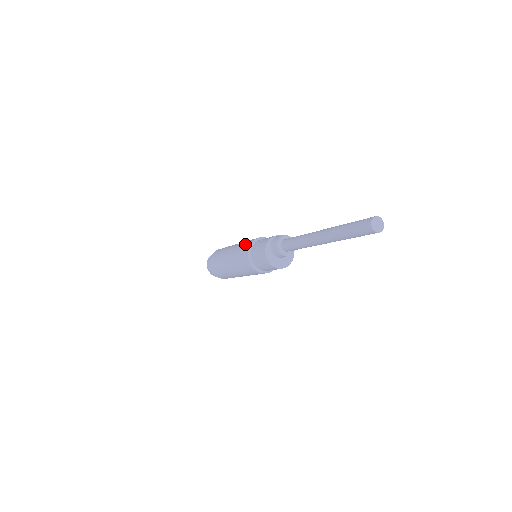
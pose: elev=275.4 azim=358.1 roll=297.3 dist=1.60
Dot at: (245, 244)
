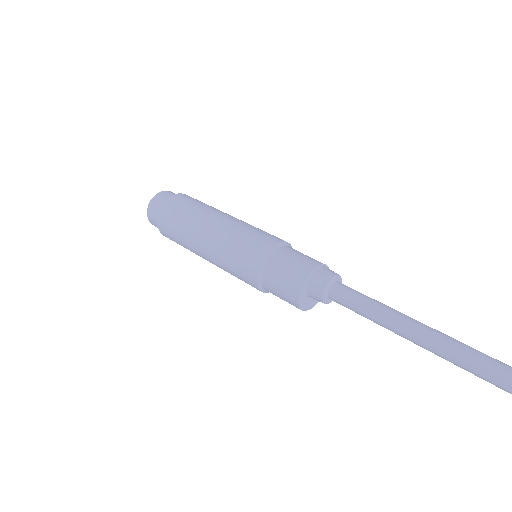
Dot at: (248, 247)
